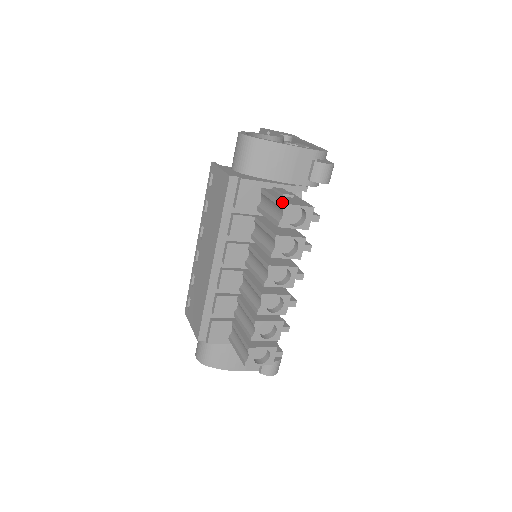
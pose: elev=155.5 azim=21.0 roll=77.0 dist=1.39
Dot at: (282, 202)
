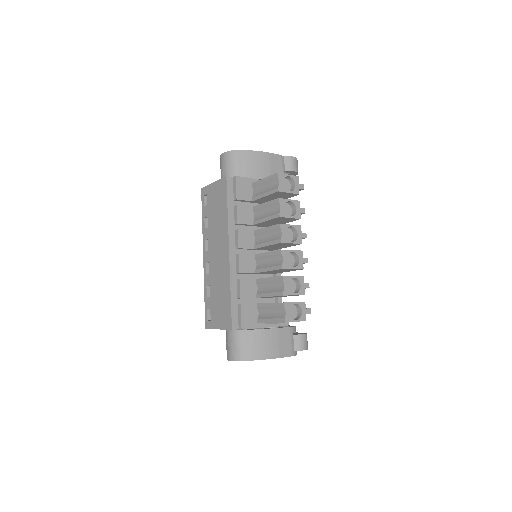
Dot at: (276, 173)
